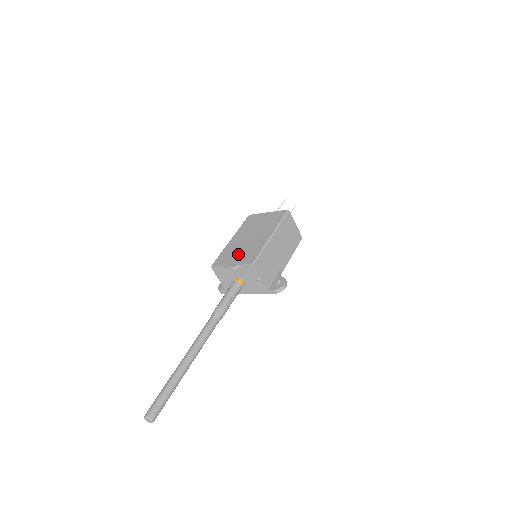
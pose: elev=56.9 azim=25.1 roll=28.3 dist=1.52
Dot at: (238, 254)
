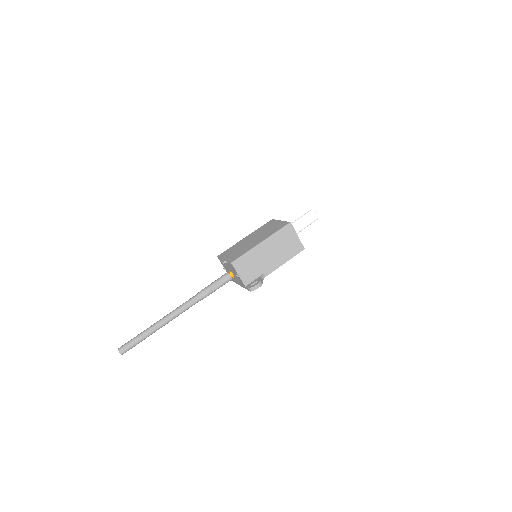
Dot at: (234, 252)
